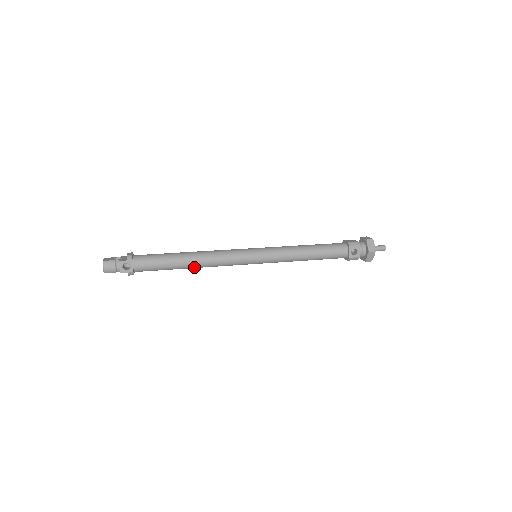
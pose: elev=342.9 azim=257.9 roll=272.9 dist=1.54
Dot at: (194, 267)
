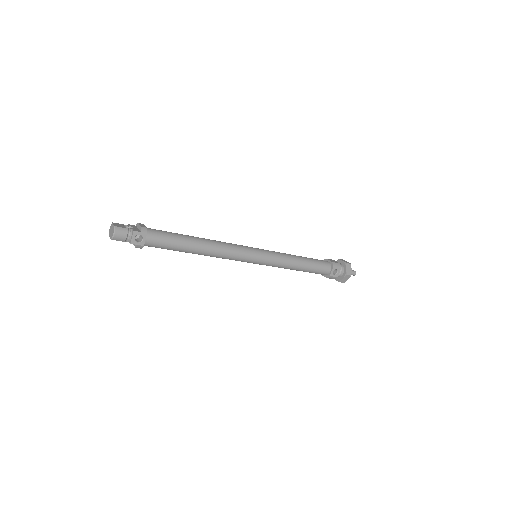
Dot at: (201, 254)
